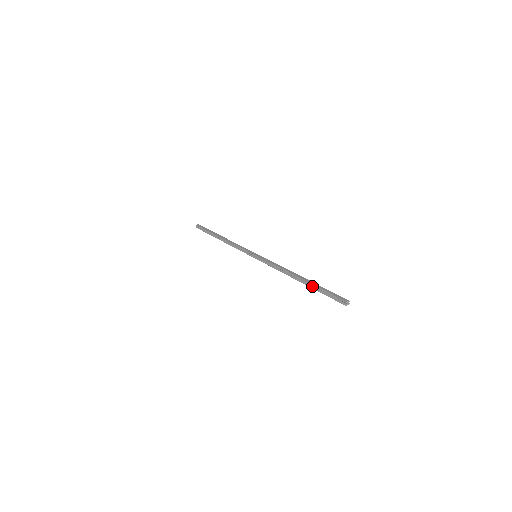
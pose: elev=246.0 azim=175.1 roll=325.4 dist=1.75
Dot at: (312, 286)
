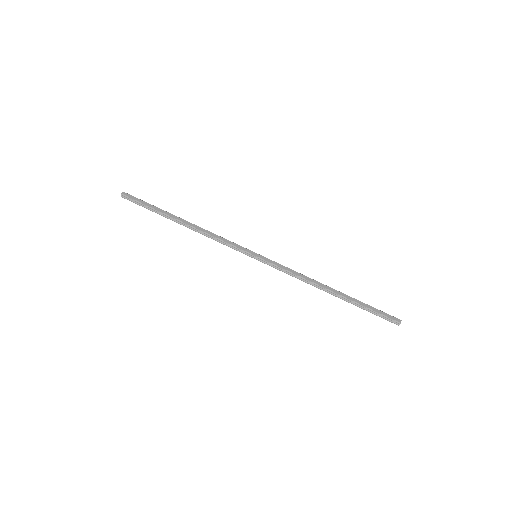
Dot at: (353, 302)
